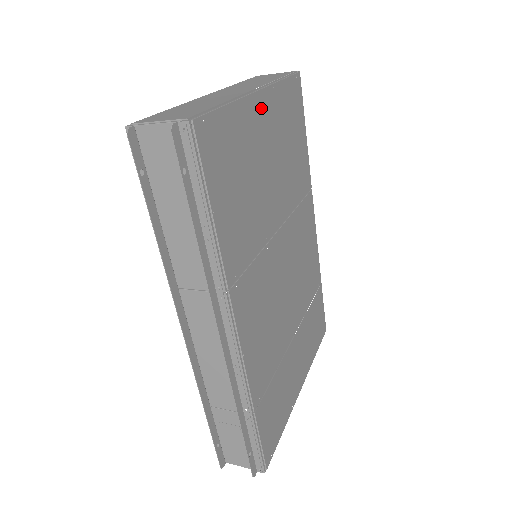
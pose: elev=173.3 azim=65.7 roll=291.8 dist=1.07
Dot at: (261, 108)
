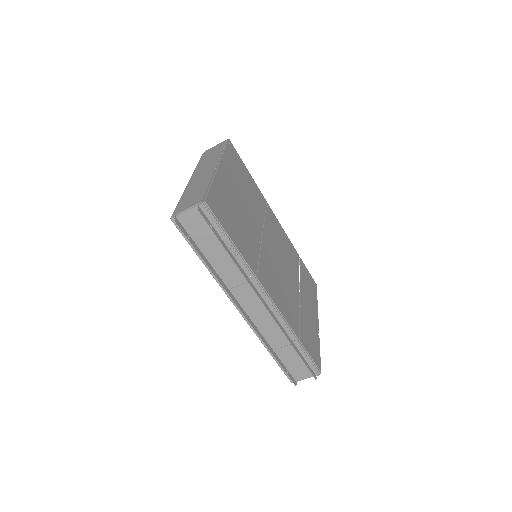
Dot at: (224, 174)
